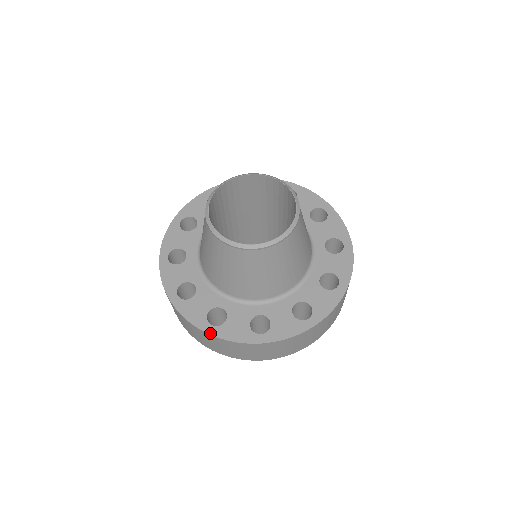
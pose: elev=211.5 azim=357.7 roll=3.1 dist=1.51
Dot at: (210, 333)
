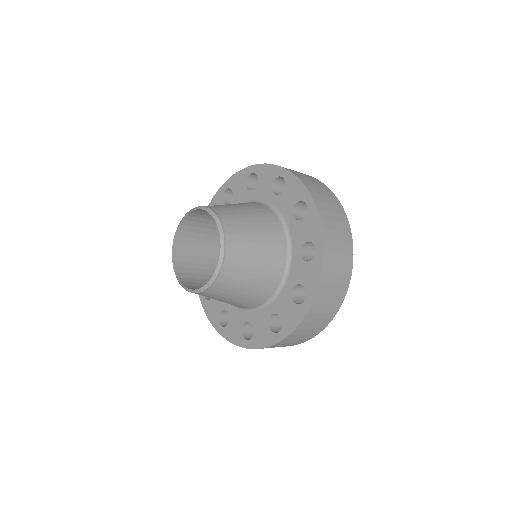
Dot at: (219, 332)
